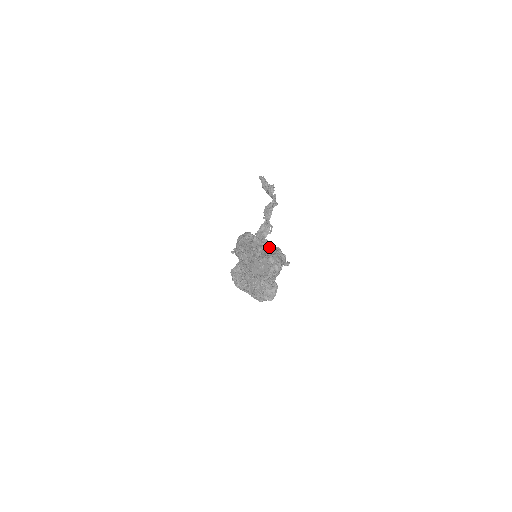
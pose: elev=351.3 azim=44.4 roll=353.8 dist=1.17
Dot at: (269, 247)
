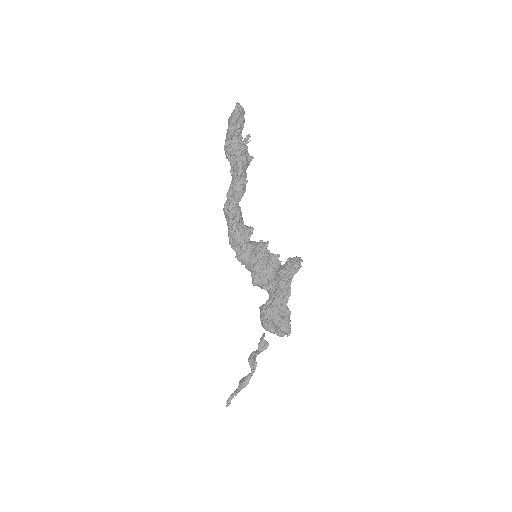
Dot at: occluded
